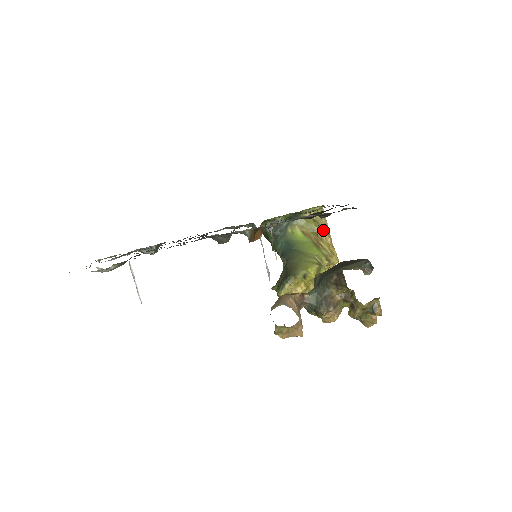
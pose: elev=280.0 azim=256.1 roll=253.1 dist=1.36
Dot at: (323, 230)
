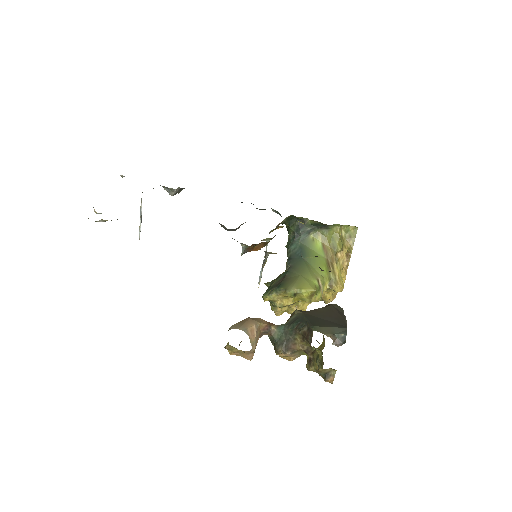
Dot at: (345, 252)
